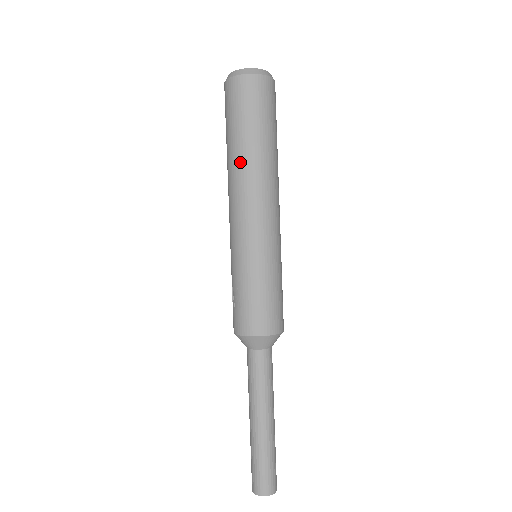
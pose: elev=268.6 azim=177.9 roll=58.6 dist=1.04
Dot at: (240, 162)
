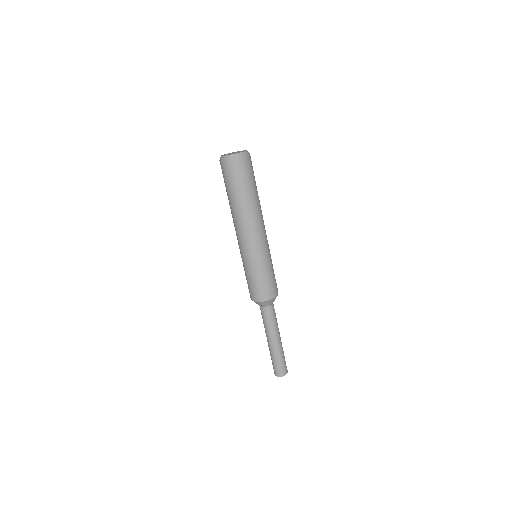
Dot at: (248, 208)
